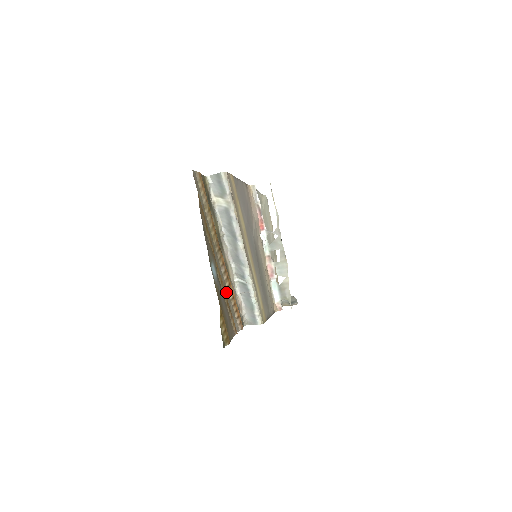
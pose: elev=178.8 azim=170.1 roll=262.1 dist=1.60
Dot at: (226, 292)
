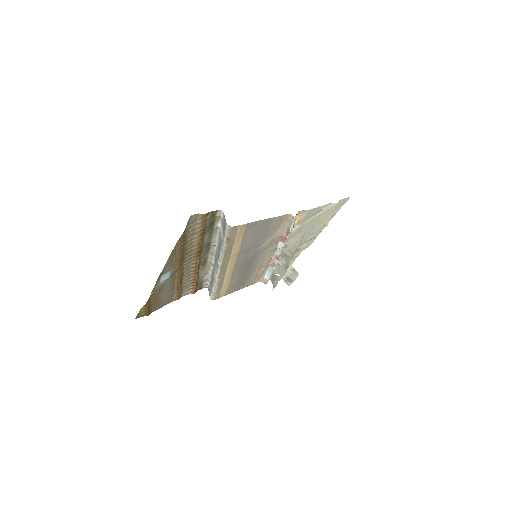
Dot at: (186, 277)
